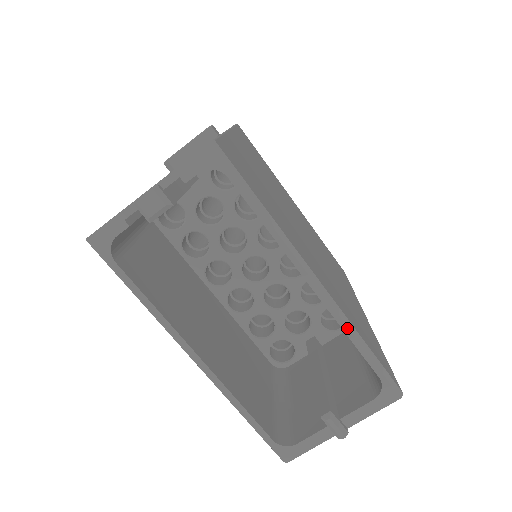
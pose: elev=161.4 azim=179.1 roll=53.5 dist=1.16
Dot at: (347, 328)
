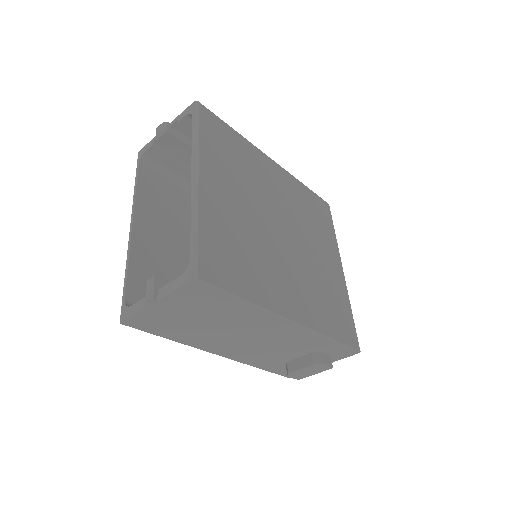
Dot at: (193, 211)
